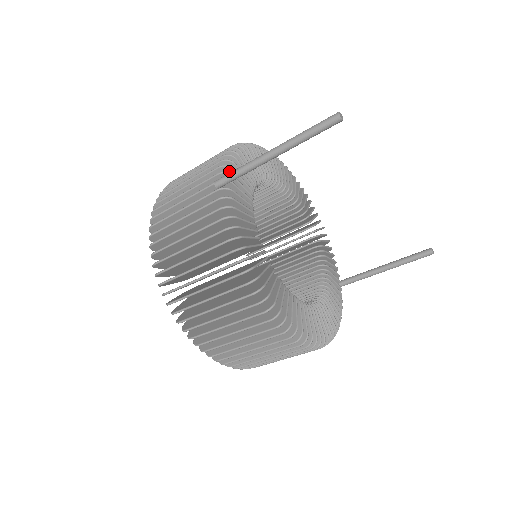
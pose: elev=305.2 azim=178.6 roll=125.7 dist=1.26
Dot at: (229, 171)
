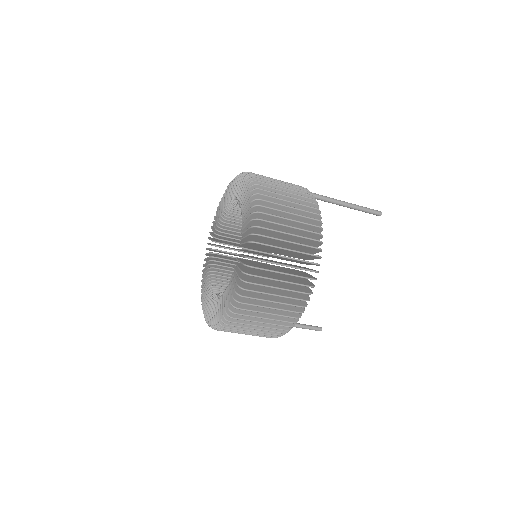
Dot at: occluded
